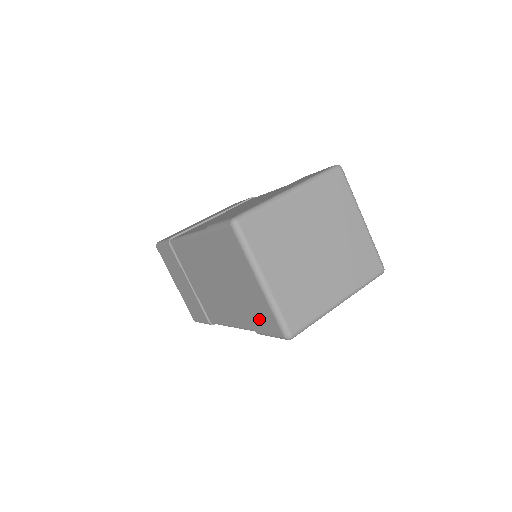
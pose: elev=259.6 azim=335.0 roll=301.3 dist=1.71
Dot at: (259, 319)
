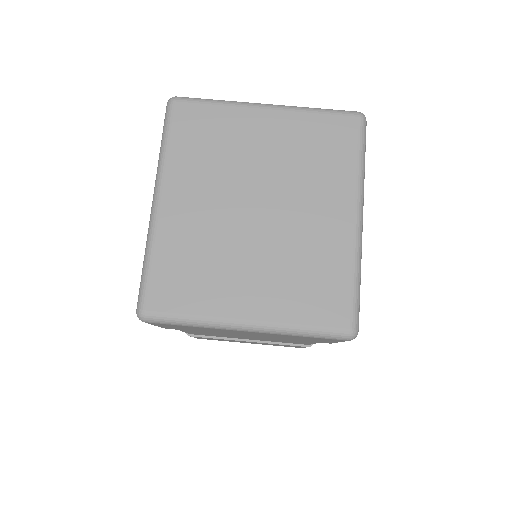
Dot at: (310, 340)
